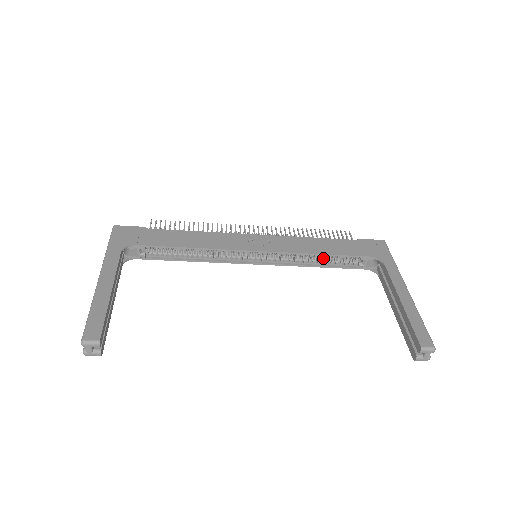
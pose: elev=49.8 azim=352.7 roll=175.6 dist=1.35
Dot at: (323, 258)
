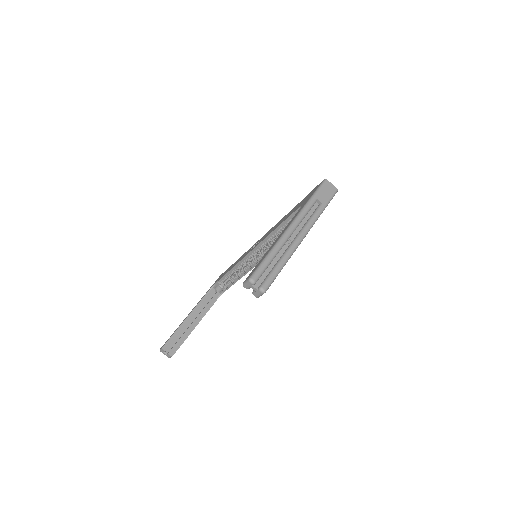
Dot at: occluded
